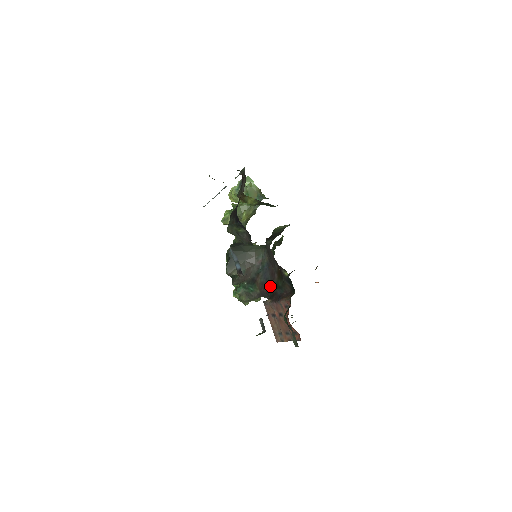
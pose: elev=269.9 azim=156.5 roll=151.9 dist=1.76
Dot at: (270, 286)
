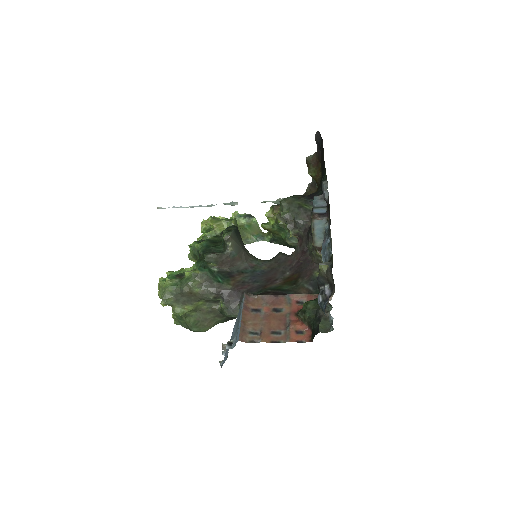
Dot at: (258, 288)
